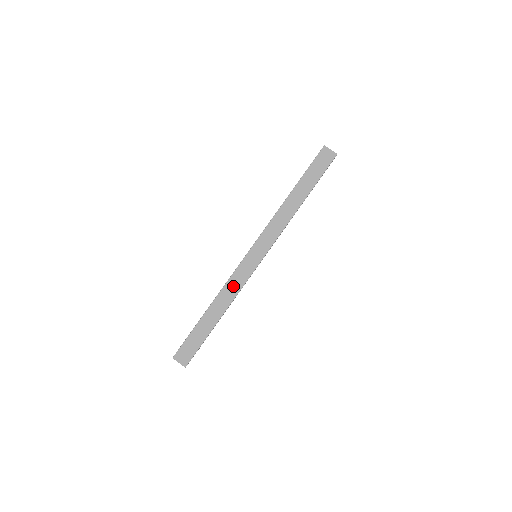
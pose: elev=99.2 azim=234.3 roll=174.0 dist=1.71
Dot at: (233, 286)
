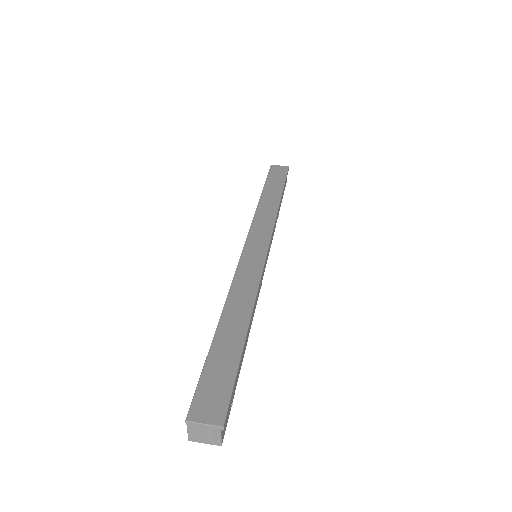
Dot at: (245, 283)
